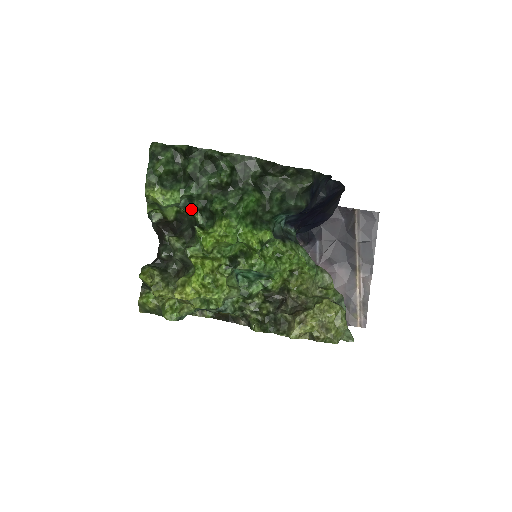
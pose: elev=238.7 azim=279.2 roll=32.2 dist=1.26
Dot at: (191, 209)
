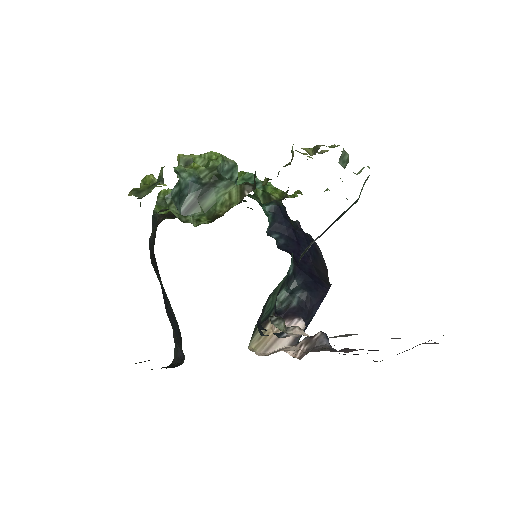
Dot at: occluded
